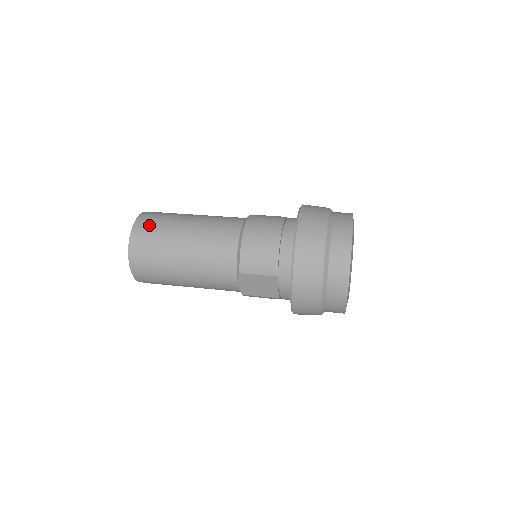
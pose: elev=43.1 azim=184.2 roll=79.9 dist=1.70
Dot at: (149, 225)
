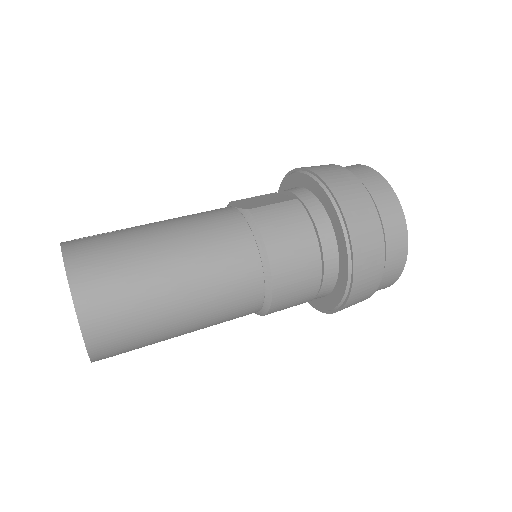
Dot at: (114, 326)
